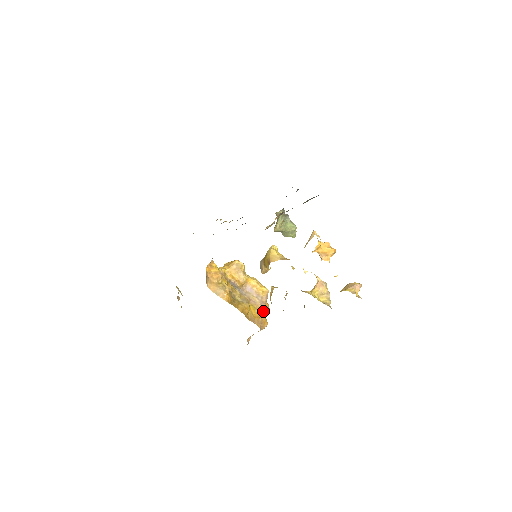
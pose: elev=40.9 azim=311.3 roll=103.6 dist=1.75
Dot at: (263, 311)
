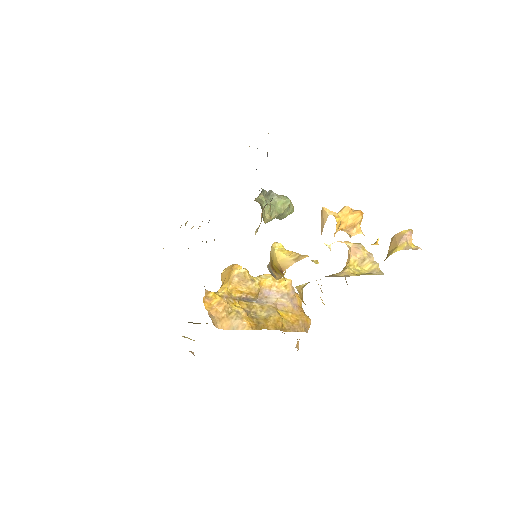
Dot at: (298, 309)
